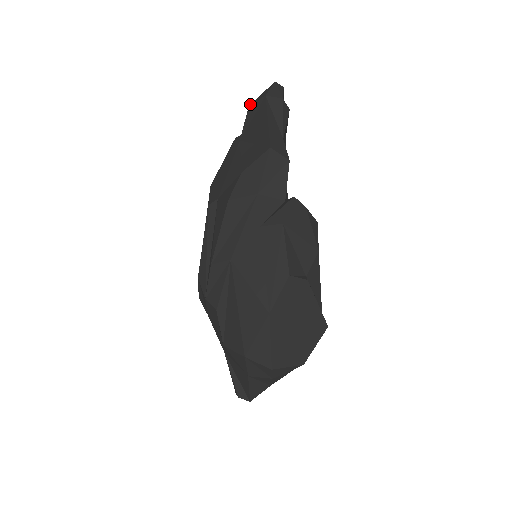
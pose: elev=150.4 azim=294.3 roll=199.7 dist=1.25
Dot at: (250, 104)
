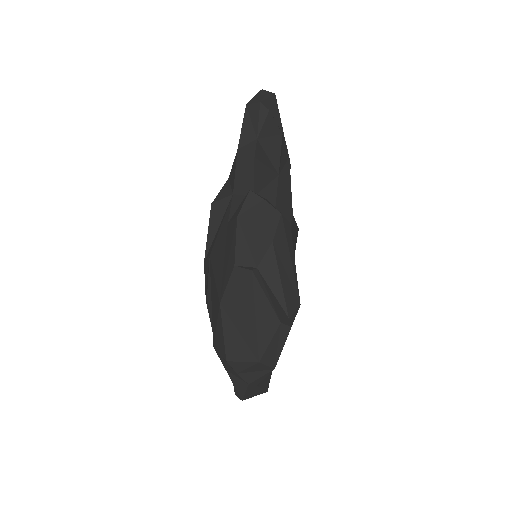
Dot at: occluded
